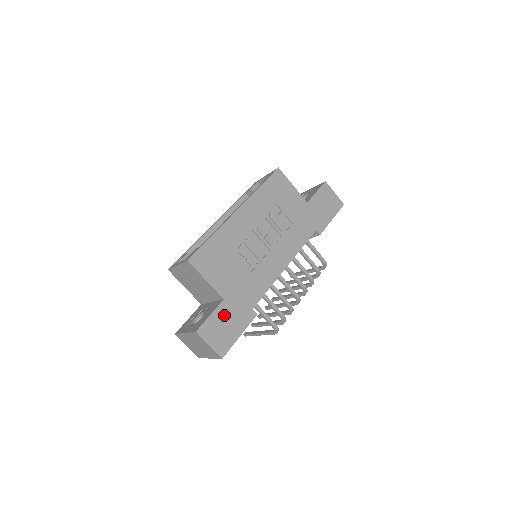
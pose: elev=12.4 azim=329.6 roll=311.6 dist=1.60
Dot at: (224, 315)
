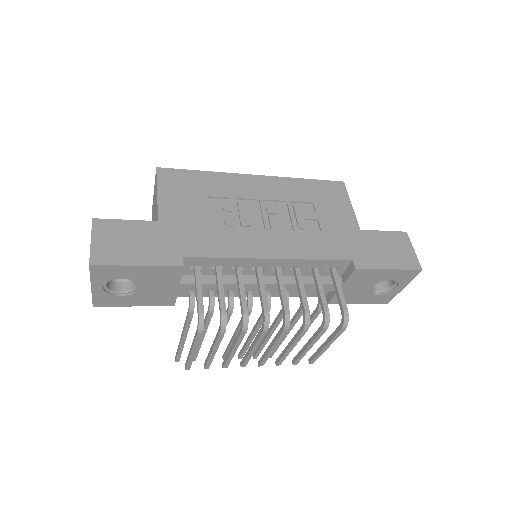
Dot at: (142, 233)
